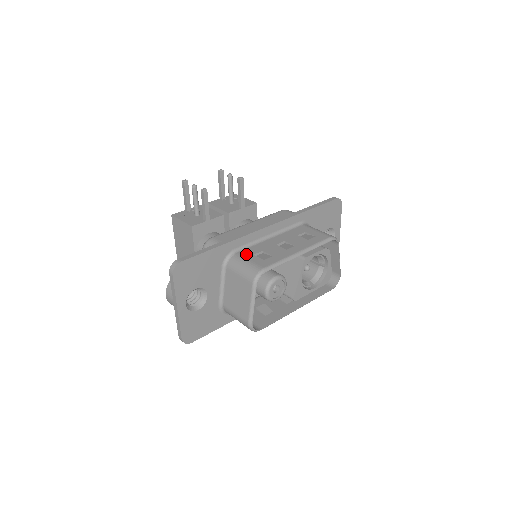
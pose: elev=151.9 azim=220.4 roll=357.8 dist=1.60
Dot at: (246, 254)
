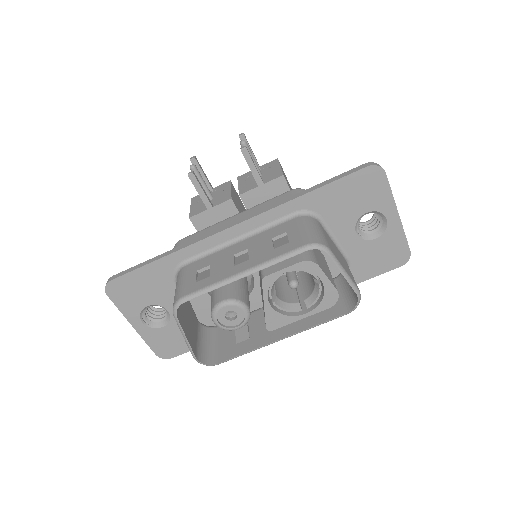
Dot at: (191, 269)
